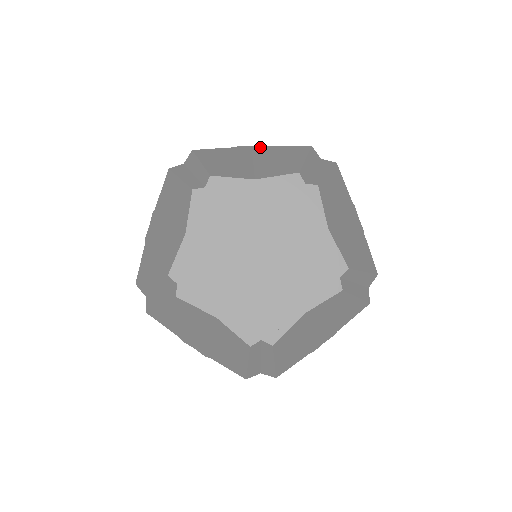
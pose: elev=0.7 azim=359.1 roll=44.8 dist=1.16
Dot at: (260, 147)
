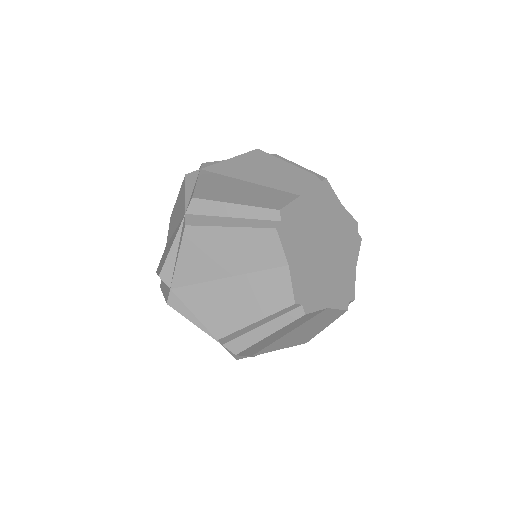
Dot at: (214, 167)
